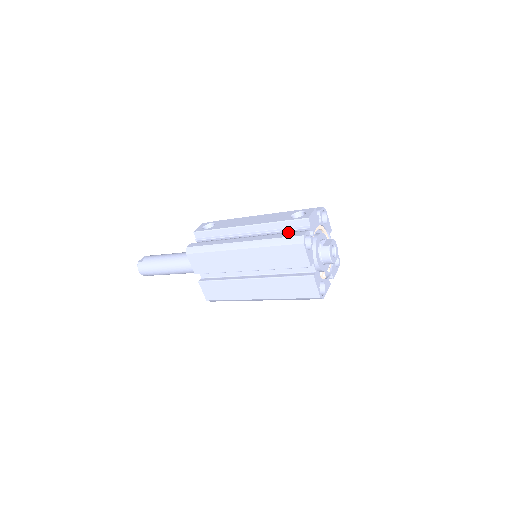
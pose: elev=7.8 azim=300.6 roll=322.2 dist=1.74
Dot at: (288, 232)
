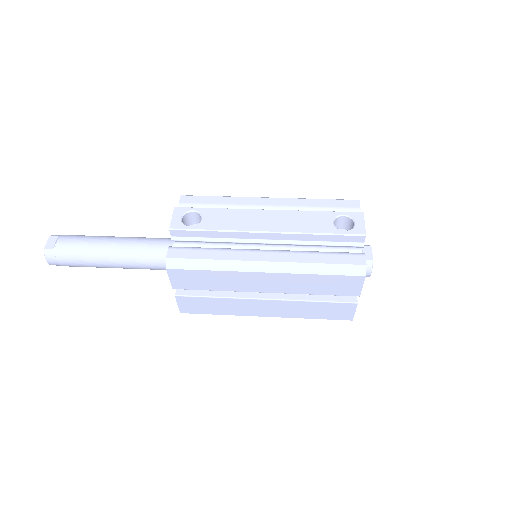
Dot at: (327, 245)
